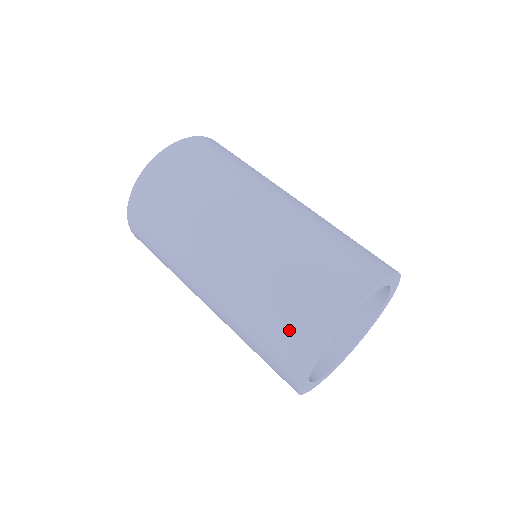
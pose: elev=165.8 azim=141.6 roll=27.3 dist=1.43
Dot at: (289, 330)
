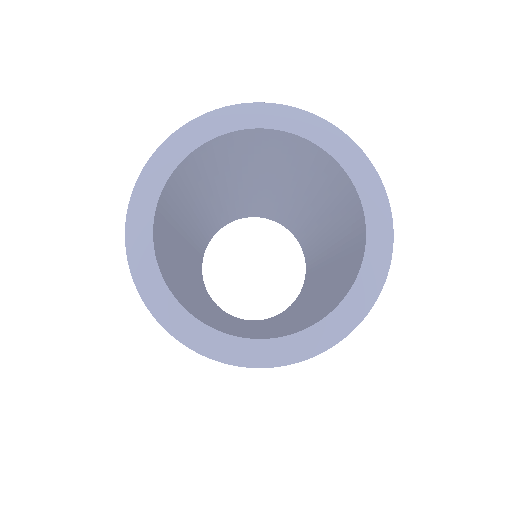
Dot at: occluded
